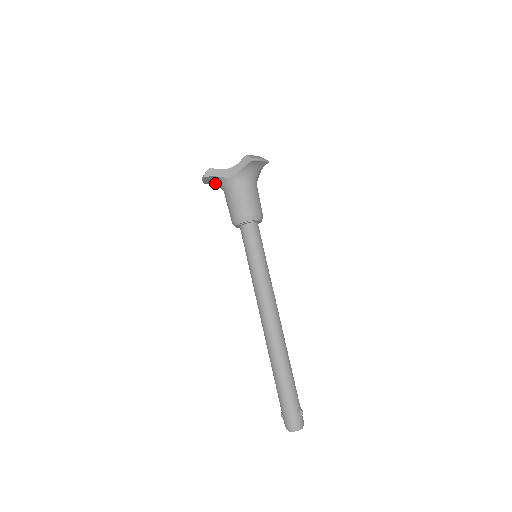
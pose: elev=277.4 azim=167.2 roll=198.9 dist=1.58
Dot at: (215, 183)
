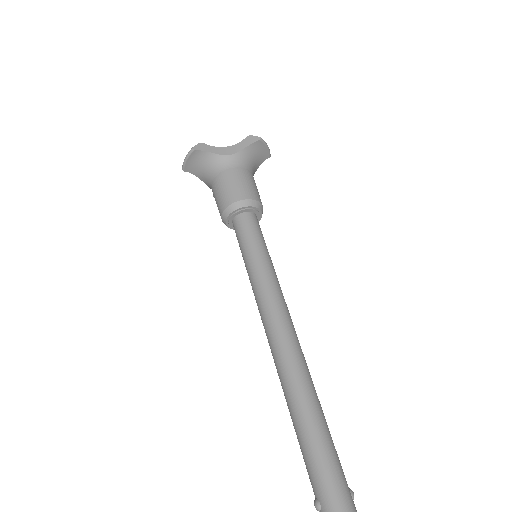
Dot at: (200, 168)
